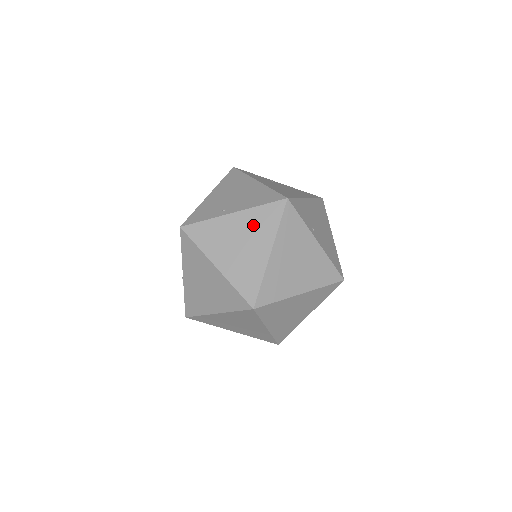
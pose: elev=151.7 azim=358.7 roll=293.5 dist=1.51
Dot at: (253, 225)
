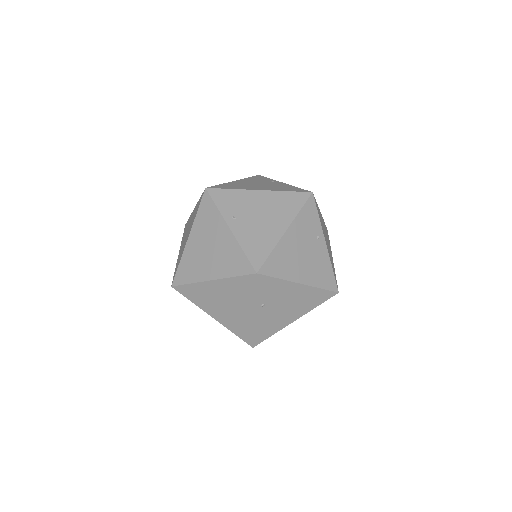
Dot at: (193, 216)
